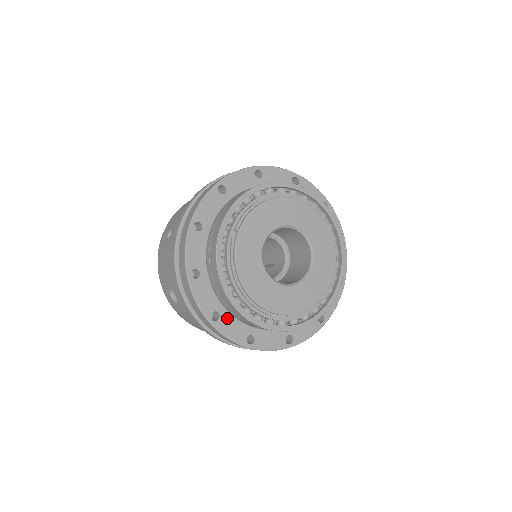
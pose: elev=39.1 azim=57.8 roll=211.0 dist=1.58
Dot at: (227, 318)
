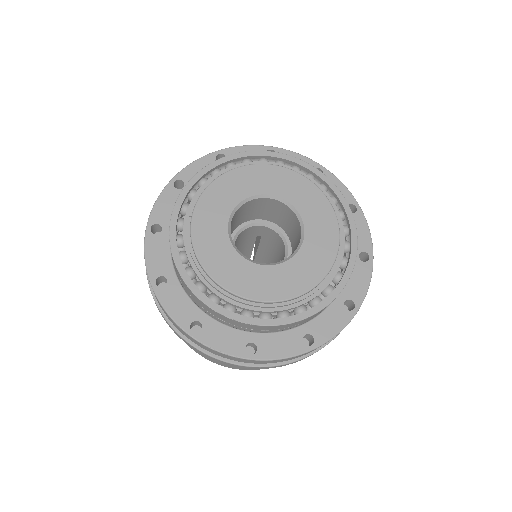
Dot at: (213, 326)
